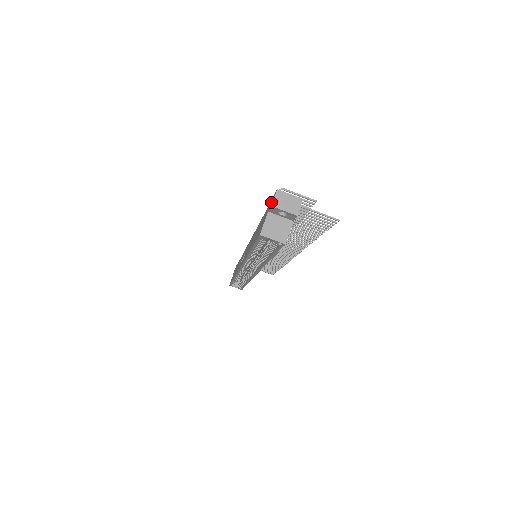
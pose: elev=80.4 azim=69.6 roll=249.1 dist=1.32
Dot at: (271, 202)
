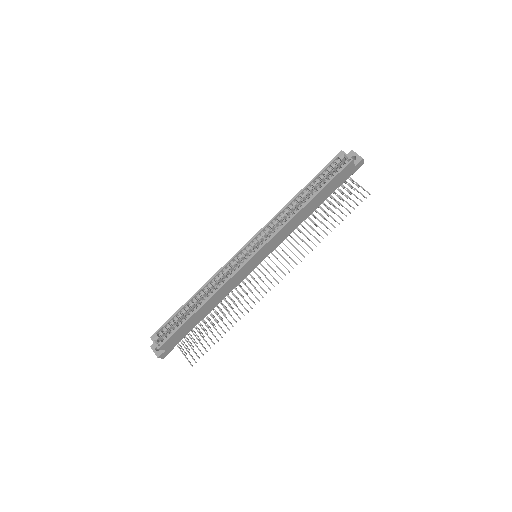
Dot at: occluded
